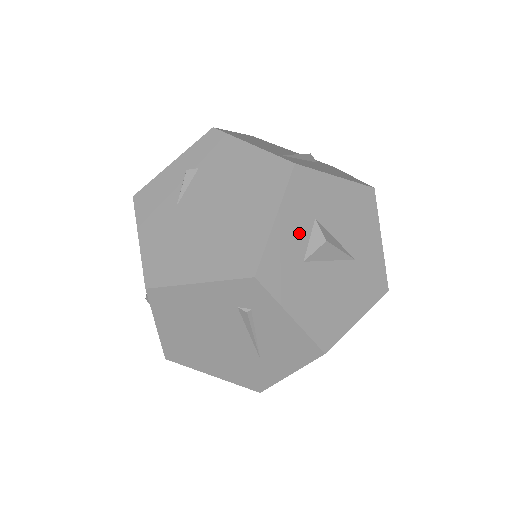
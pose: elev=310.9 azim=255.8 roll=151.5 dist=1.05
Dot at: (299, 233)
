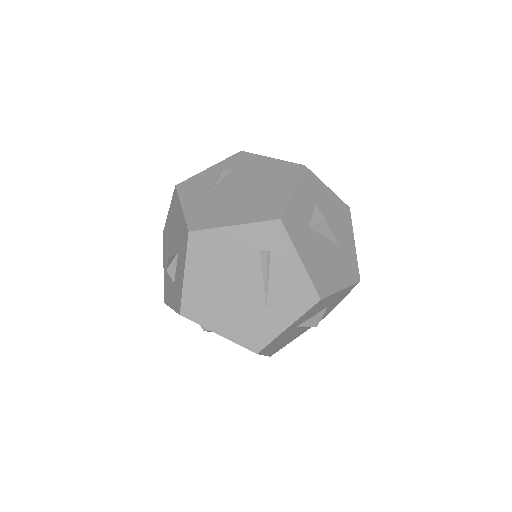
Dot at: (306, 208)
